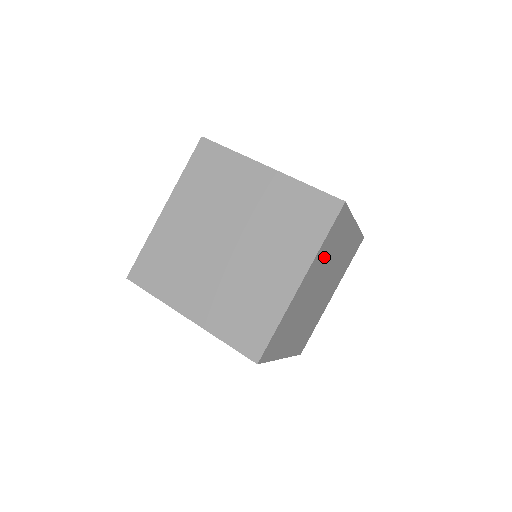
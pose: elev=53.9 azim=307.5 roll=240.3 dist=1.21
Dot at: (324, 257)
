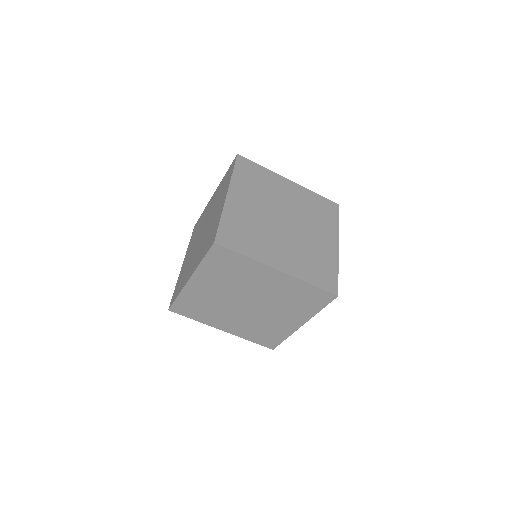
Dot at: (252, 188)
